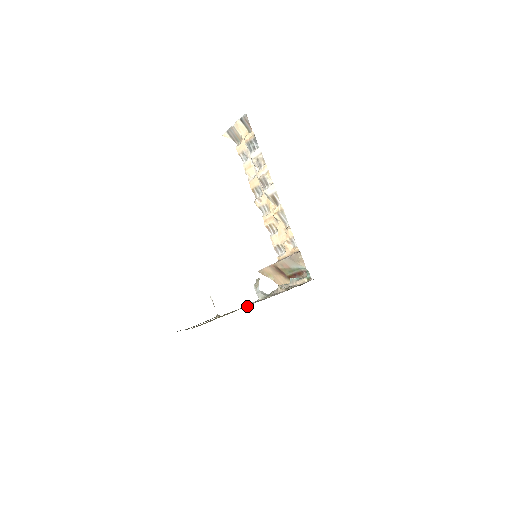
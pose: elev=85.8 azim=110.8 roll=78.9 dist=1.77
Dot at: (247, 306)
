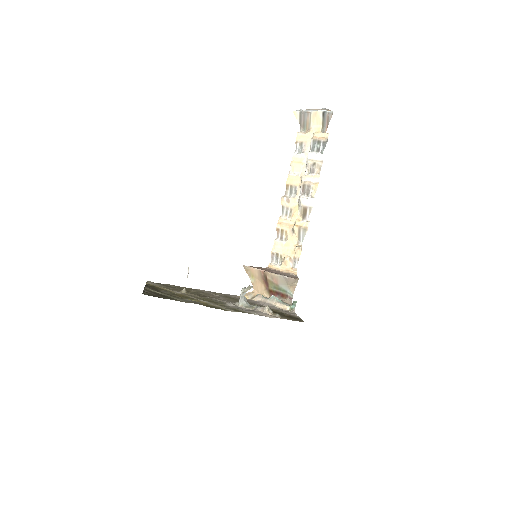
Dot at: (229, 310)
